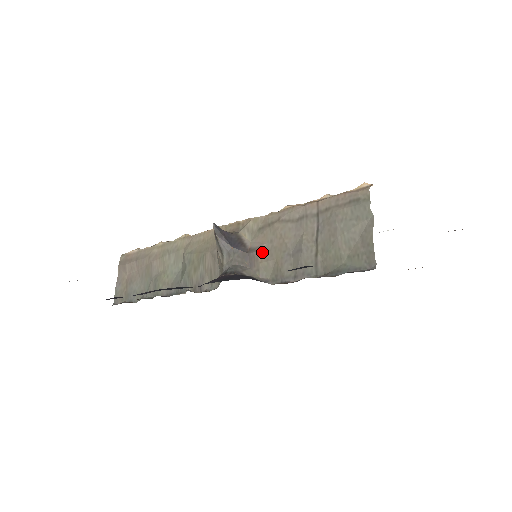
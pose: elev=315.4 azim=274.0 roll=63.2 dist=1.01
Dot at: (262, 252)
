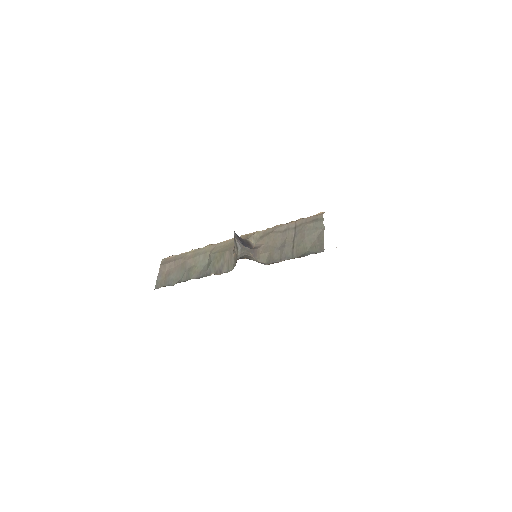
Dot at: (262, 249)
